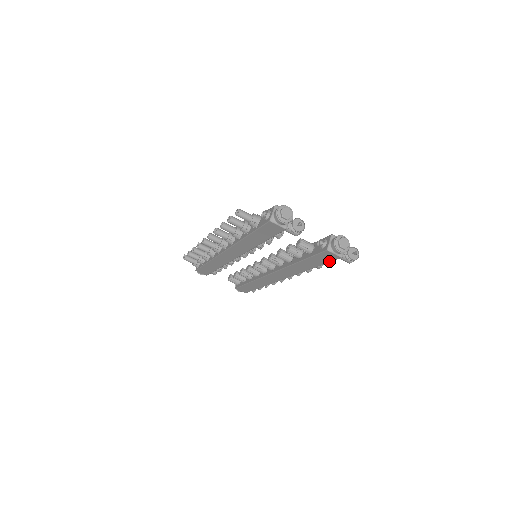
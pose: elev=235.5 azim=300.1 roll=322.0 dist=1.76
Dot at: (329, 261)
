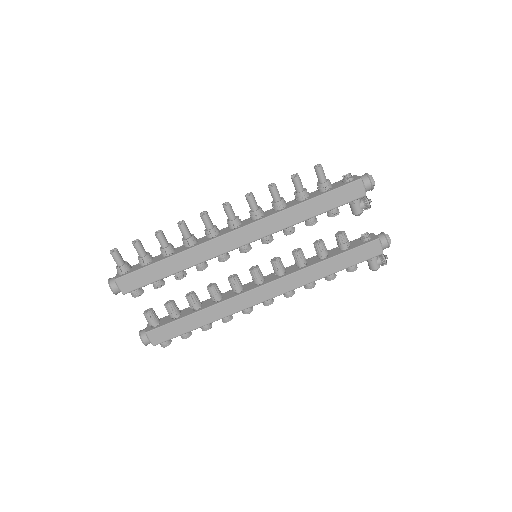
Dot at: (364, 259)
